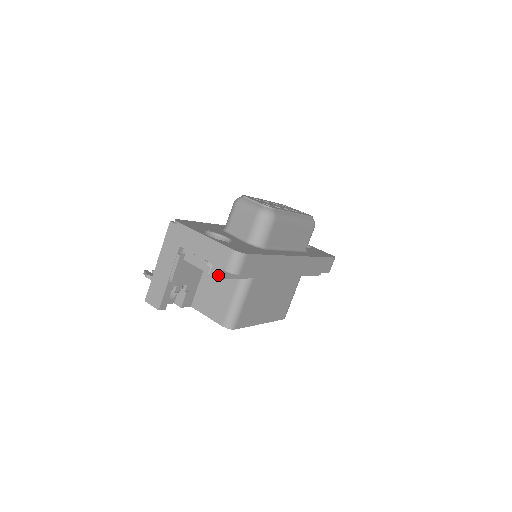
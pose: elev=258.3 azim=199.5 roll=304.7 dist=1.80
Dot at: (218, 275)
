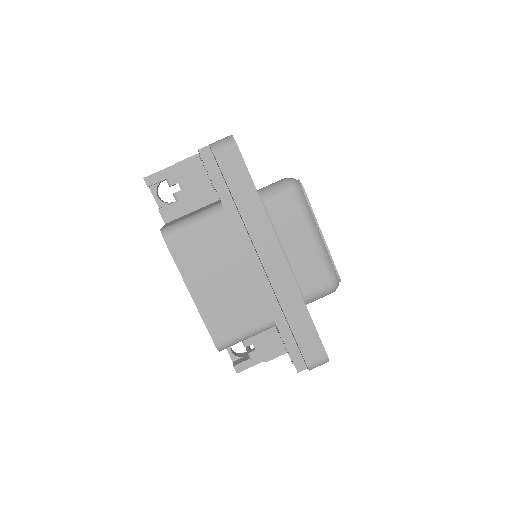
Dot at: (202, 148)
